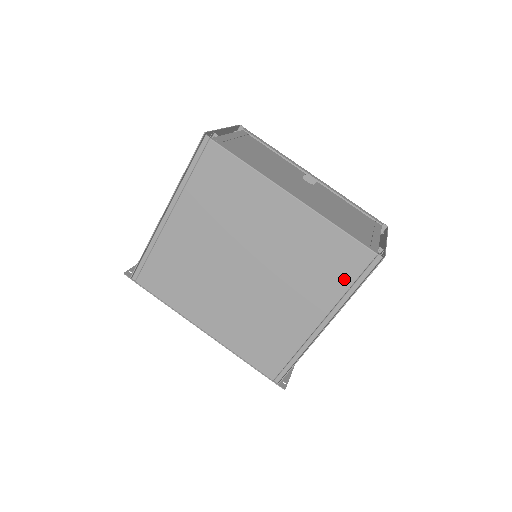
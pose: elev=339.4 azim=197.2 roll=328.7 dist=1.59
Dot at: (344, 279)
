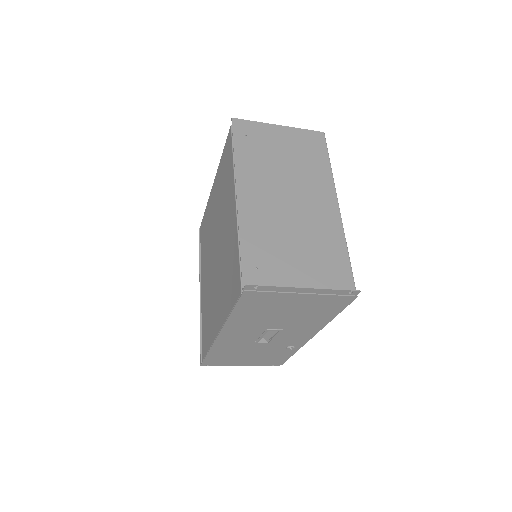
Dot at: (230, 160)
